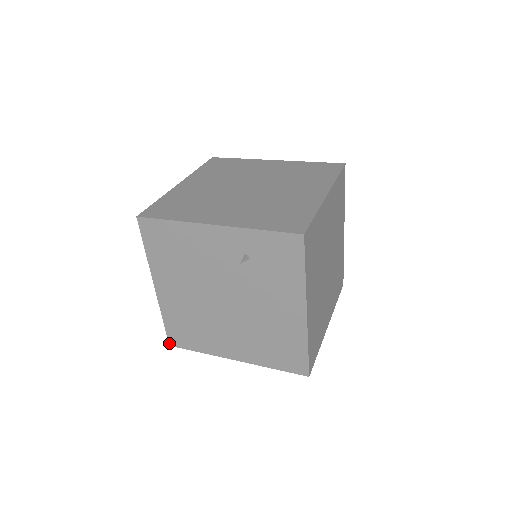
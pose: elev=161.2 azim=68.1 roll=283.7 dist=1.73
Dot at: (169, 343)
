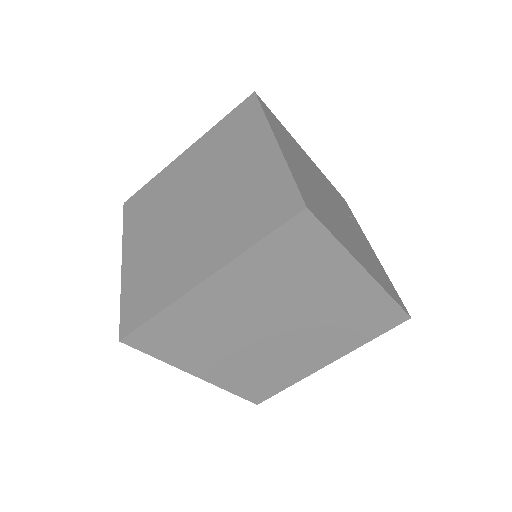
Dot at: occluded
